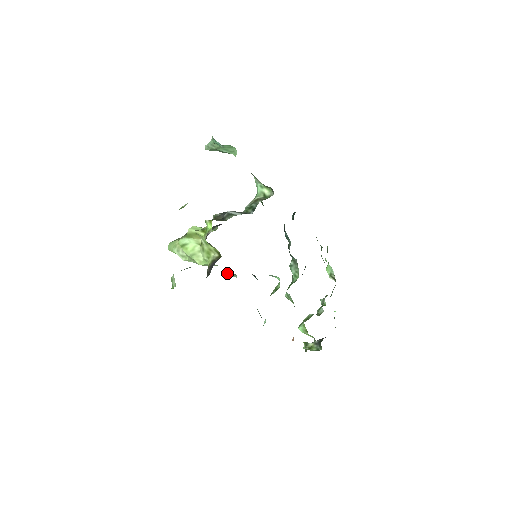
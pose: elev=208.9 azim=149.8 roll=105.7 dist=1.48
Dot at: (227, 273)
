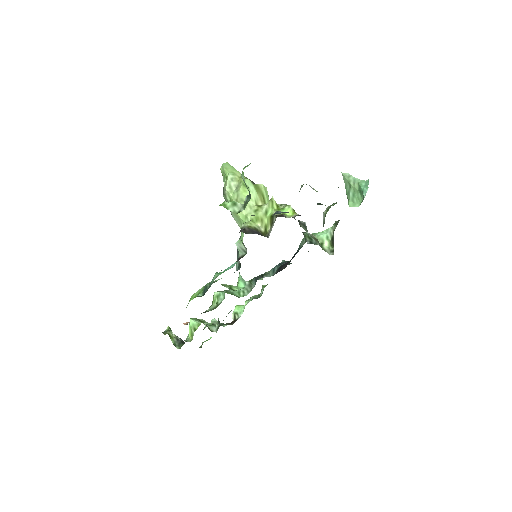
Dot at: (242, 243)
